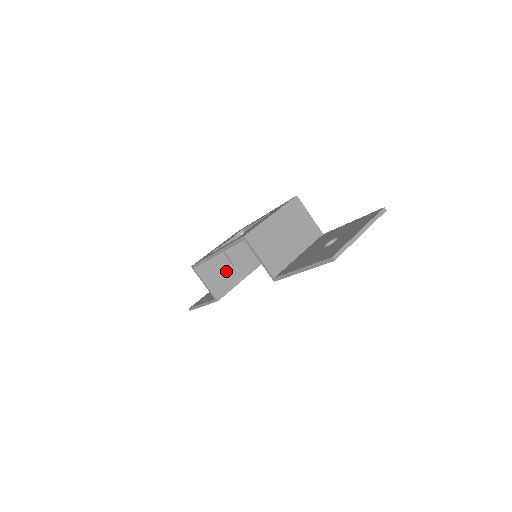
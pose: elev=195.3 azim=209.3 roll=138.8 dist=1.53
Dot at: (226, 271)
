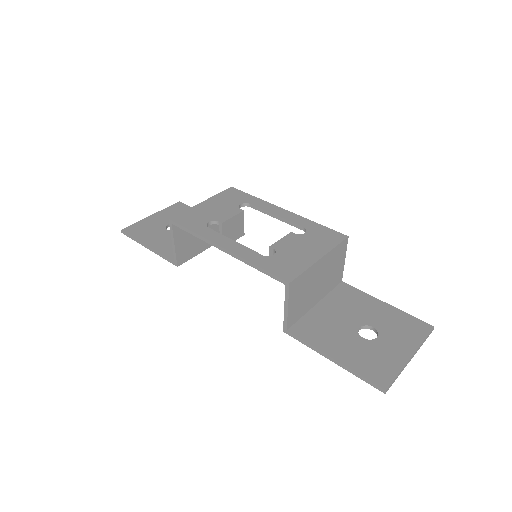
Dot at: occluded
